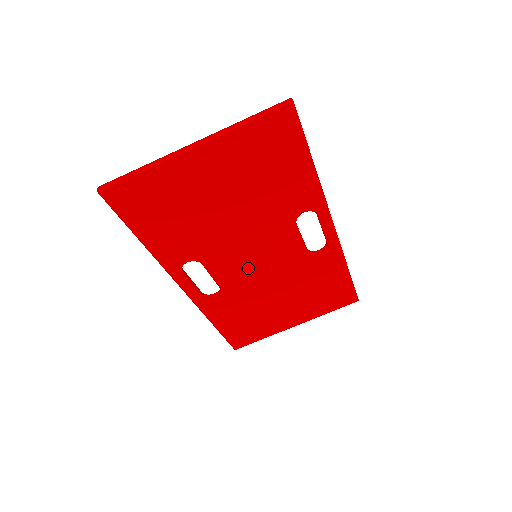
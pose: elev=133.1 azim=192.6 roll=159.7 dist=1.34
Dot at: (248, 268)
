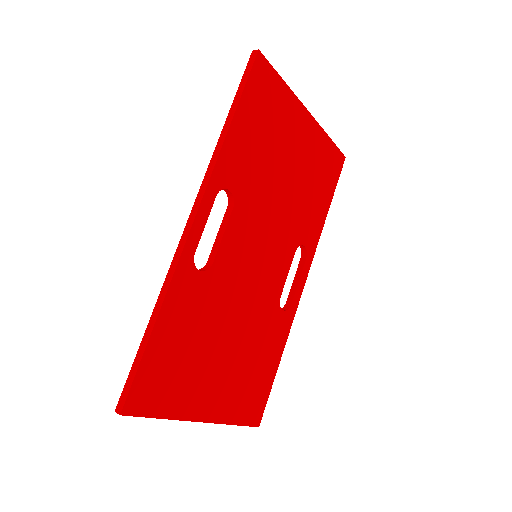
Dot at: (247, 261)
